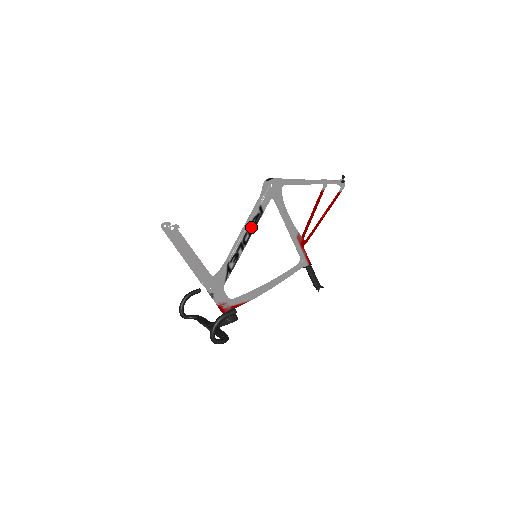
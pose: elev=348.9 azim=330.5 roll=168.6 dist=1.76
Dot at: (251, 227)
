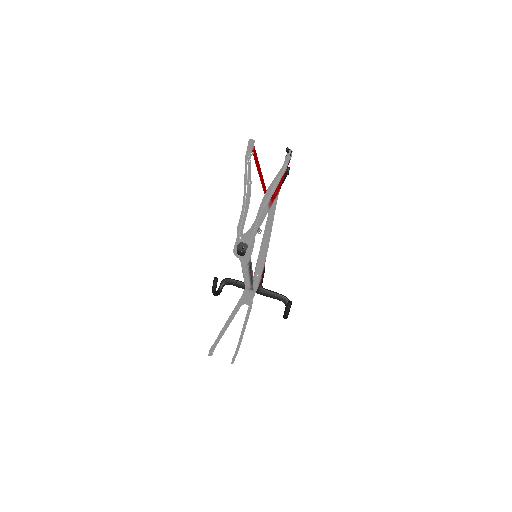
Dot at: (250, 271)
